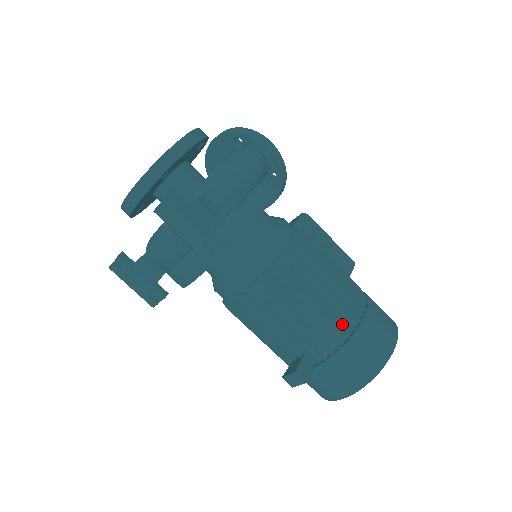
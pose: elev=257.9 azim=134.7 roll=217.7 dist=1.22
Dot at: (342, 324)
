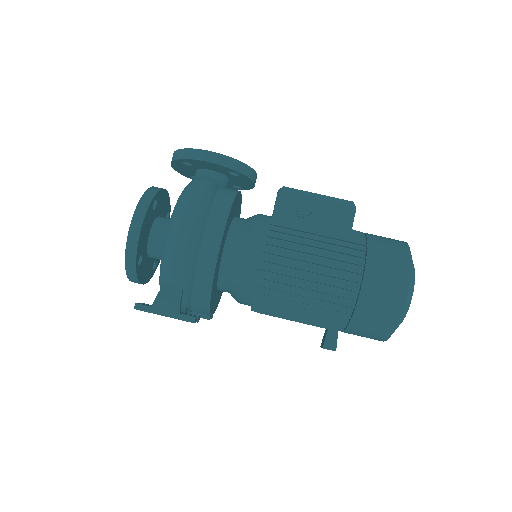
Dot at: (343, 300)
